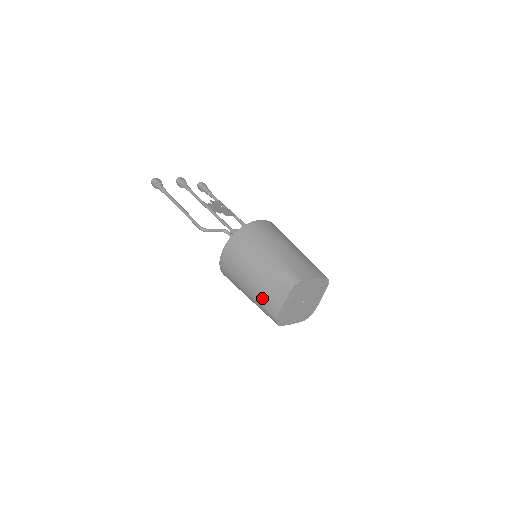
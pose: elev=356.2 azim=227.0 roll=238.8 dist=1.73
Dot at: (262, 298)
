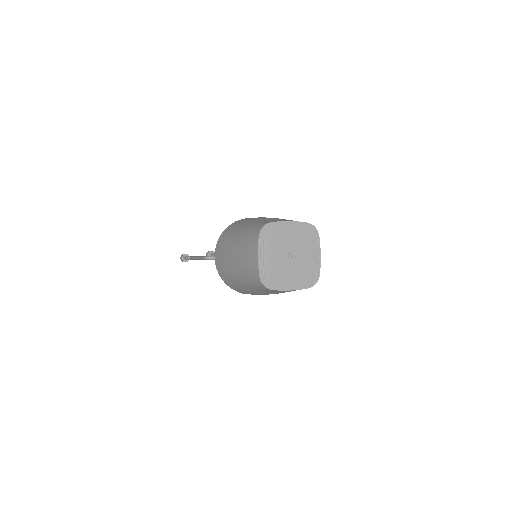
Dot at: (244, 267)
